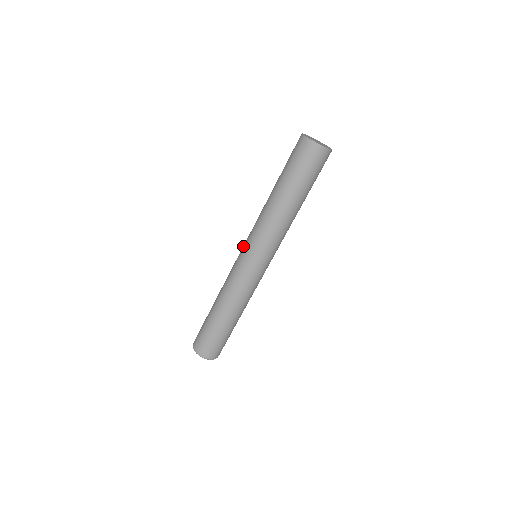
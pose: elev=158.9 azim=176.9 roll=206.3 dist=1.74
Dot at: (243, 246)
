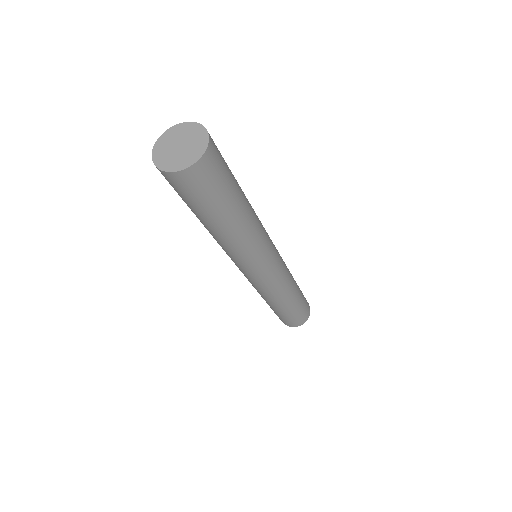
Dot at: occluded
